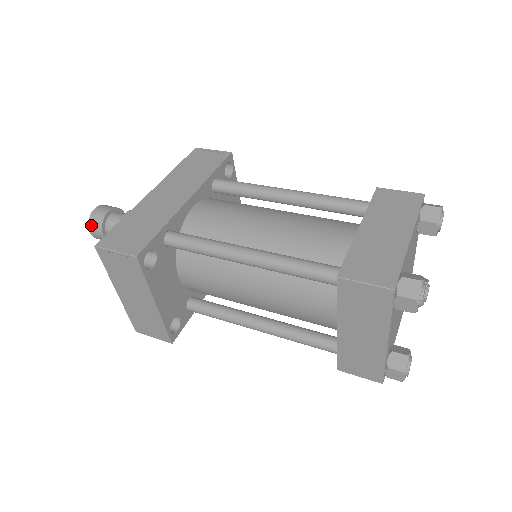
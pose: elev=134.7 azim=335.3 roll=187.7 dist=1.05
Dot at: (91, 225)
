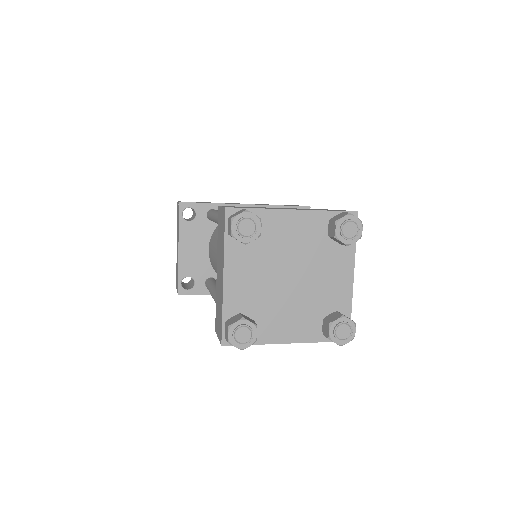
Dot at: occluded
